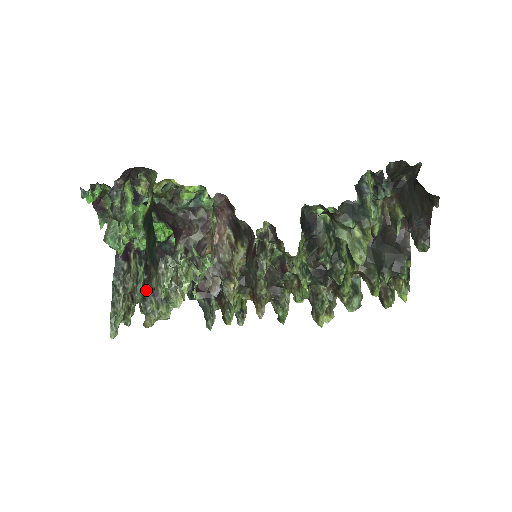
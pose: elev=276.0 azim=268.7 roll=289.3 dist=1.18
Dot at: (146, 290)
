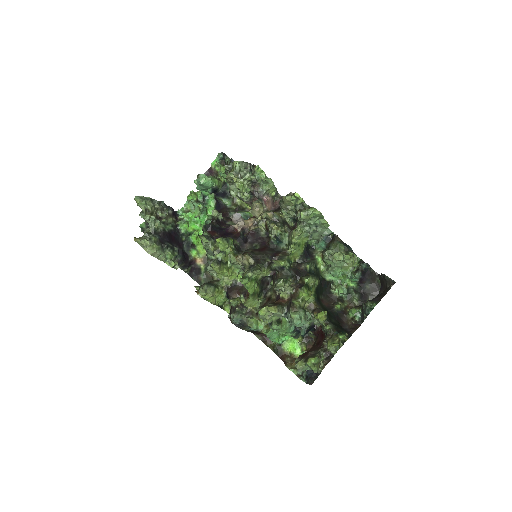
Dot at: (159, 233)
